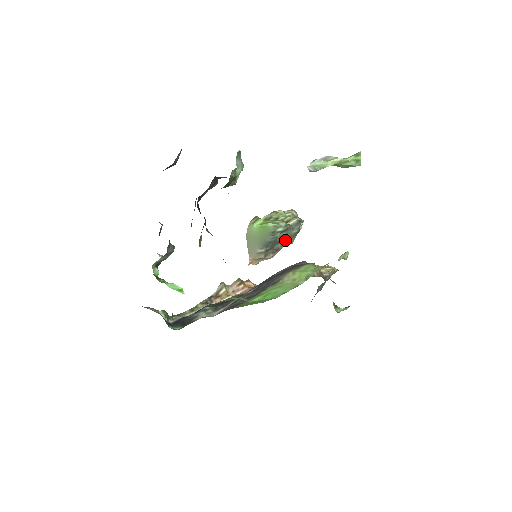
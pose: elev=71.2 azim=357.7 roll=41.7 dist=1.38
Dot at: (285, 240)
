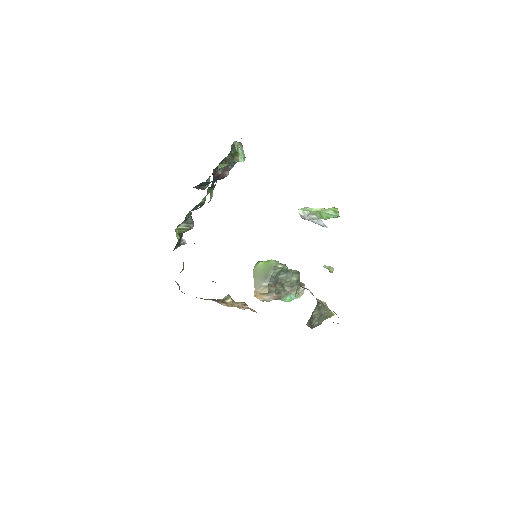
Dot at: (287, 286)
